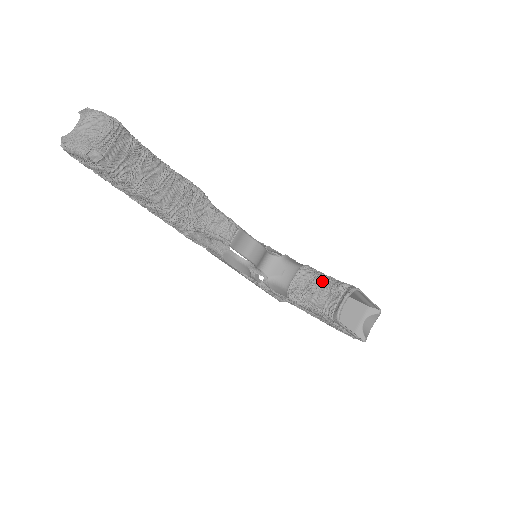
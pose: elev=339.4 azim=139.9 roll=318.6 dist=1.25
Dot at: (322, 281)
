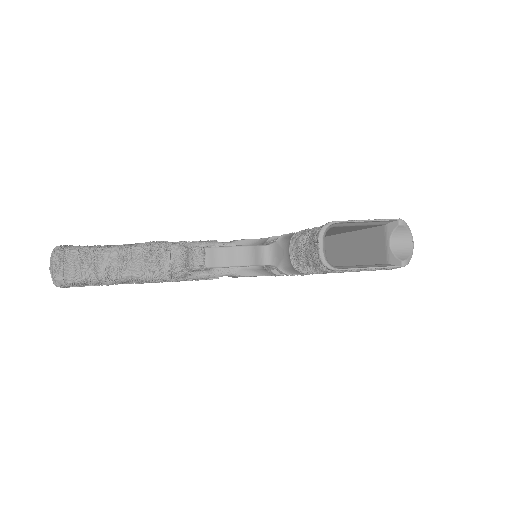
Dot at: (307, 238)
